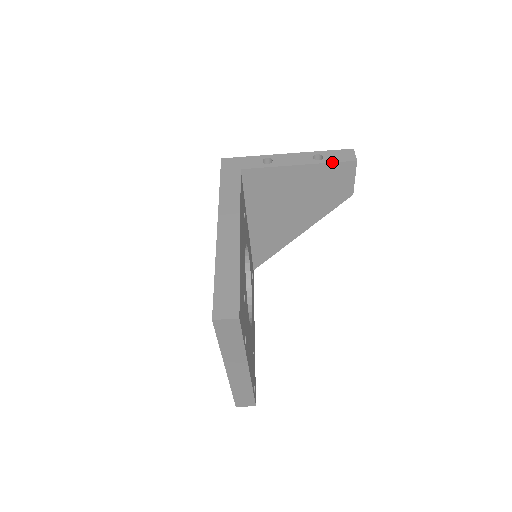
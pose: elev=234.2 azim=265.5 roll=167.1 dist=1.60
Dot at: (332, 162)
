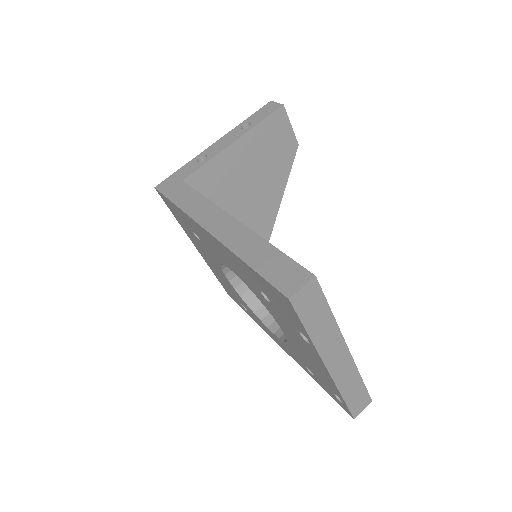
Dot at: (263, 120)
